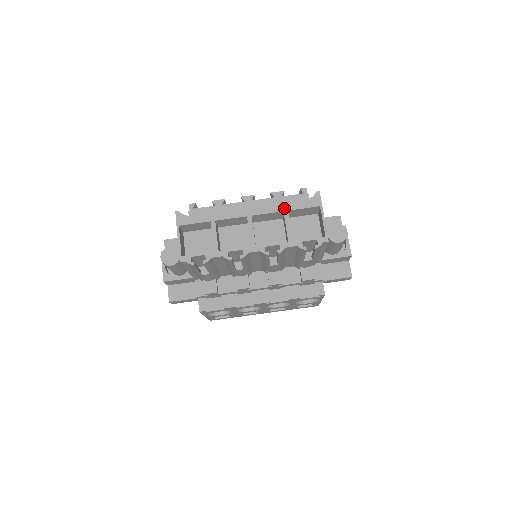
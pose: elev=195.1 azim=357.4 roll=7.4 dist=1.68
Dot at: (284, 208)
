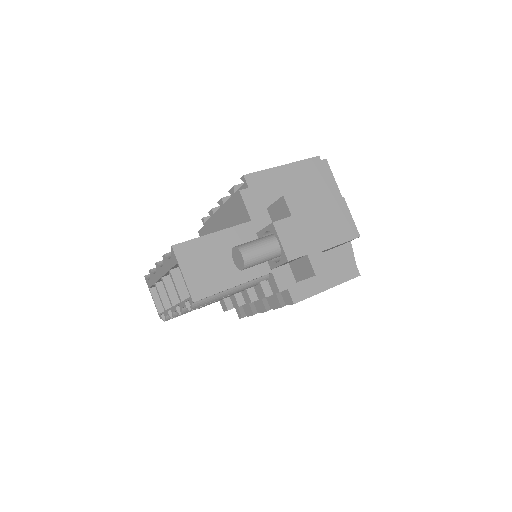
Dot at: (167, 268)
